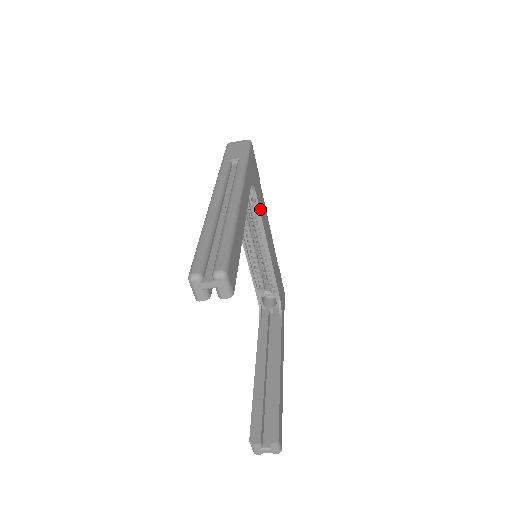
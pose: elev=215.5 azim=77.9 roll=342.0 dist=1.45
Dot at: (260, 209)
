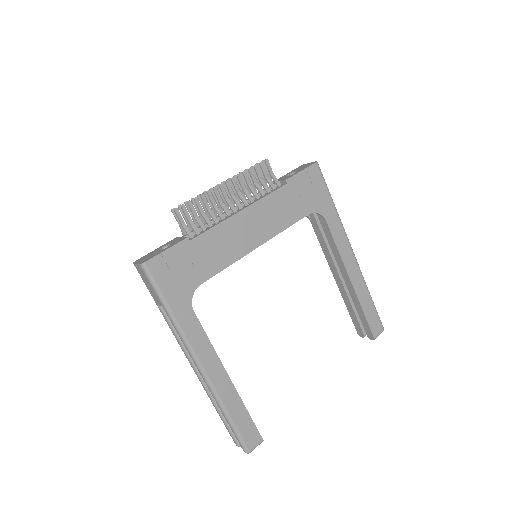
Dot at: (218, 268)
